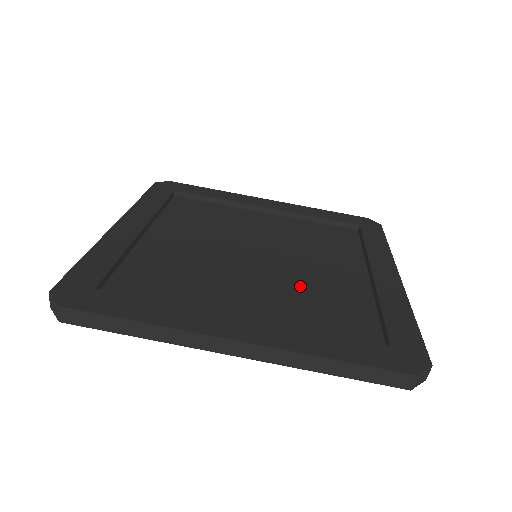
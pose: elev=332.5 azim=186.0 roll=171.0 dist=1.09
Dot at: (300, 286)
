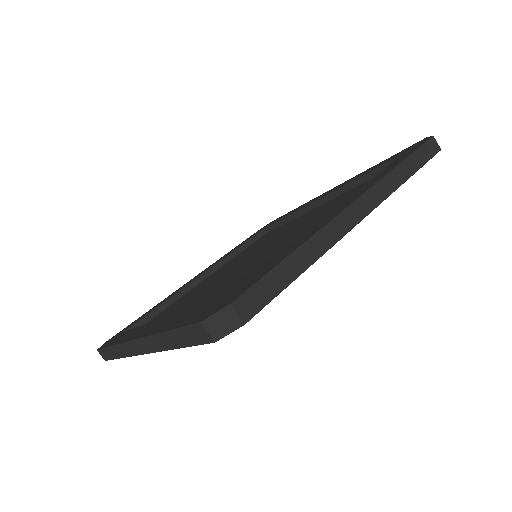
Dot at: (251, 268)
